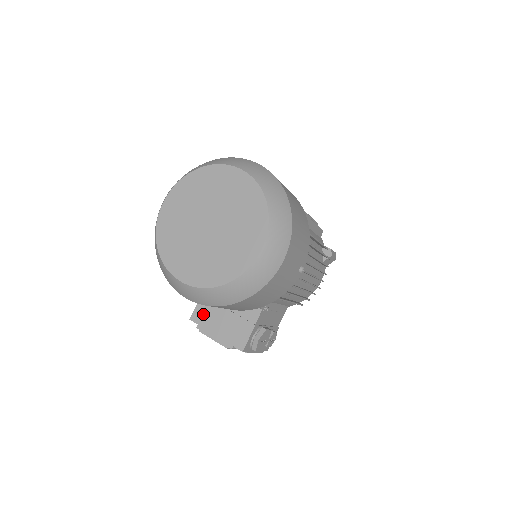
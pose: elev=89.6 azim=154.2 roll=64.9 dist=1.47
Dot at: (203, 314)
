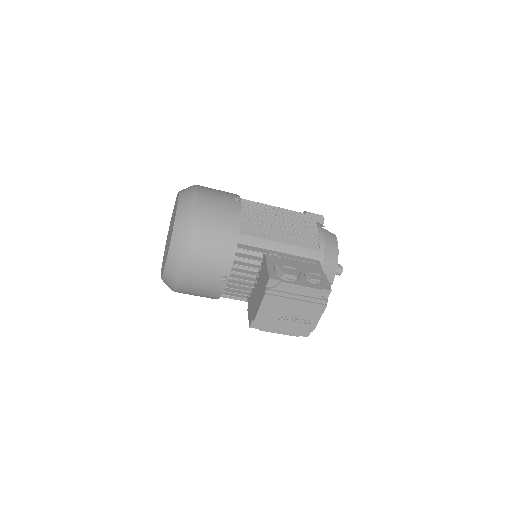
Dot at: (251, 312)
